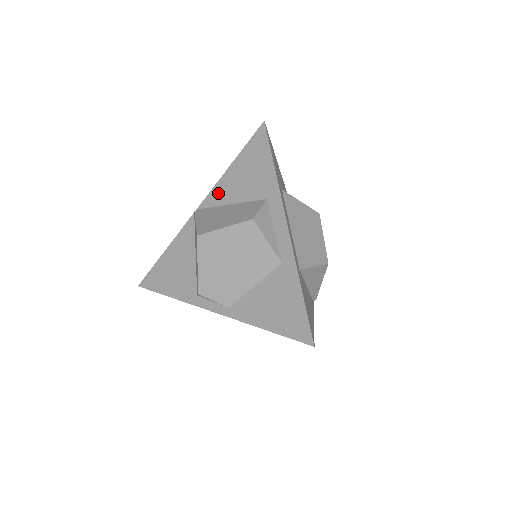
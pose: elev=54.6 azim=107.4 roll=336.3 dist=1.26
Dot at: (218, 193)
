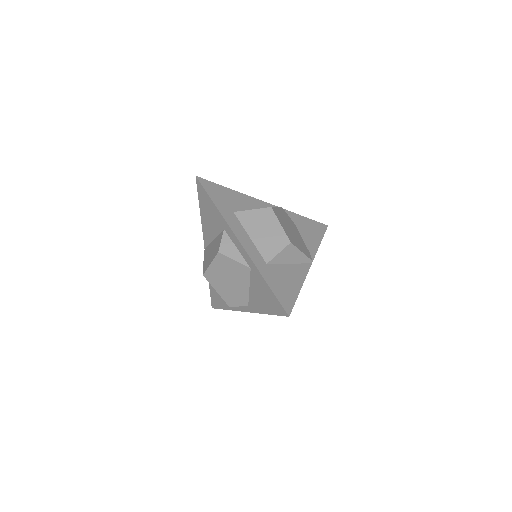
Dot at: (206, 234)
